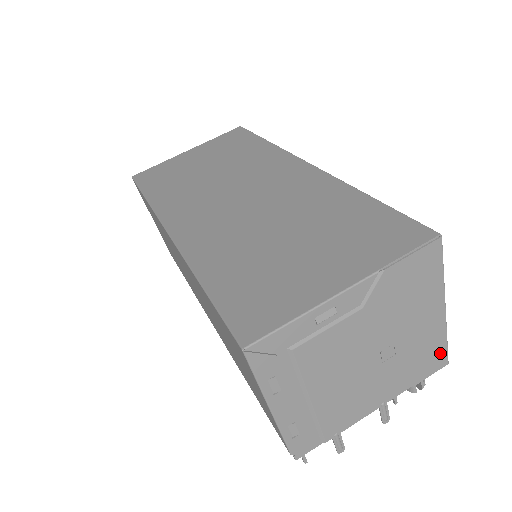
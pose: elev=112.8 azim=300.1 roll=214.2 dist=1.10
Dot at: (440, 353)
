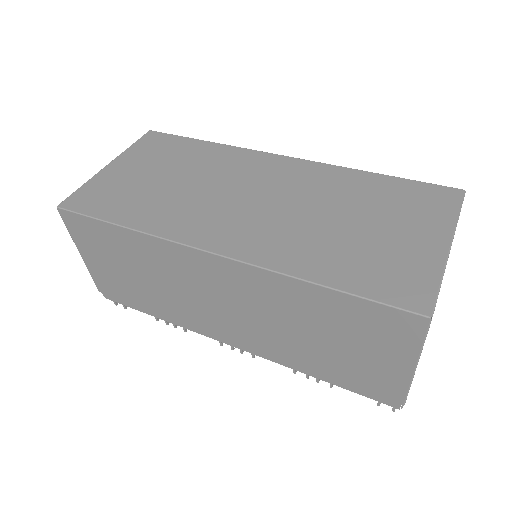
Dot at: occluded
